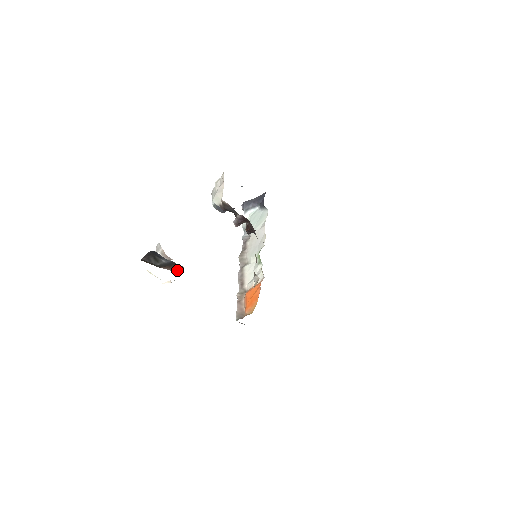
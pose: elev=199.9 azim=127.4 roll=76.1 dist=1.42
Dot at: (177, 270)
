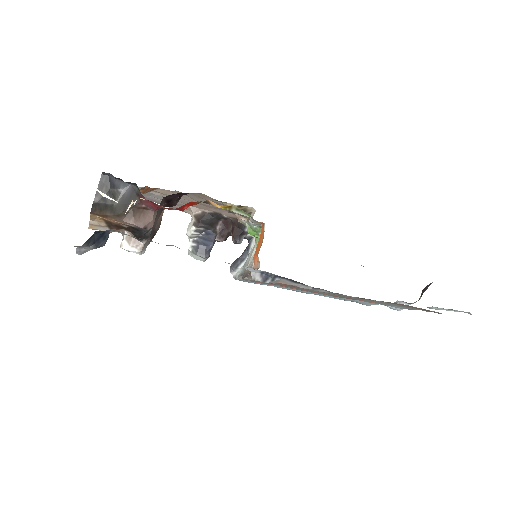
Dot at: (146, 224)
